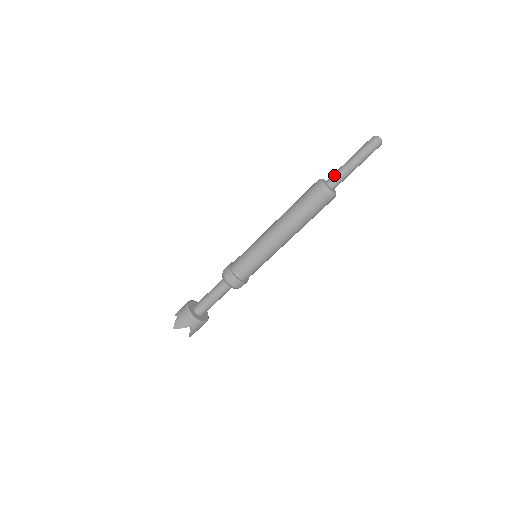
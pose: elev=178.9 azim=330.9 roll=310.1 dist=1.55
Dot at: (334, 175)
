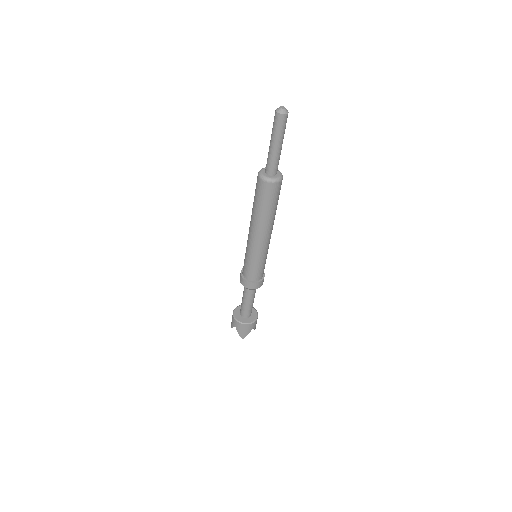
Dot at: (270, 165)
